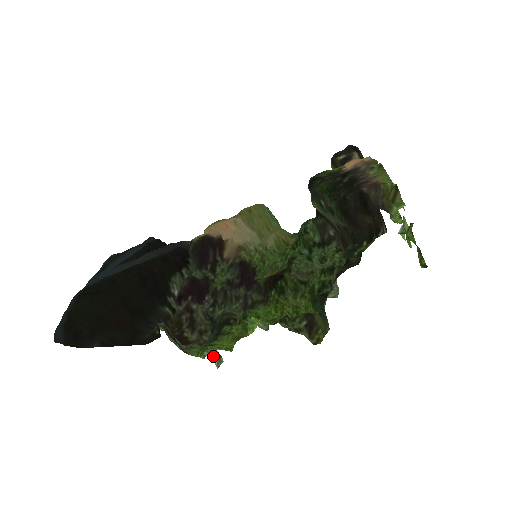
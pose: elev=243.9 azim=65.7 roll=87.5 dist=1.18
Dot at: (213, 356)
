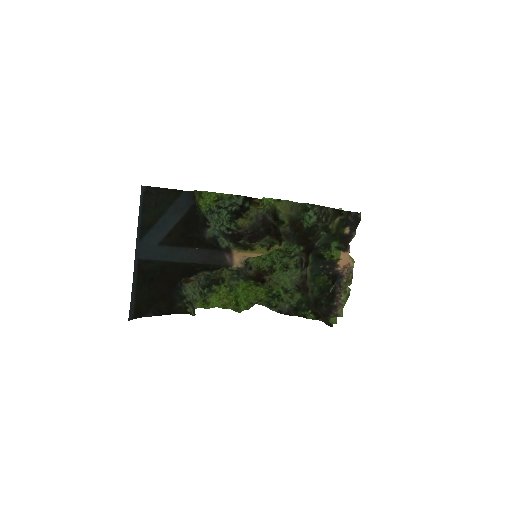
Dot at: occluded
